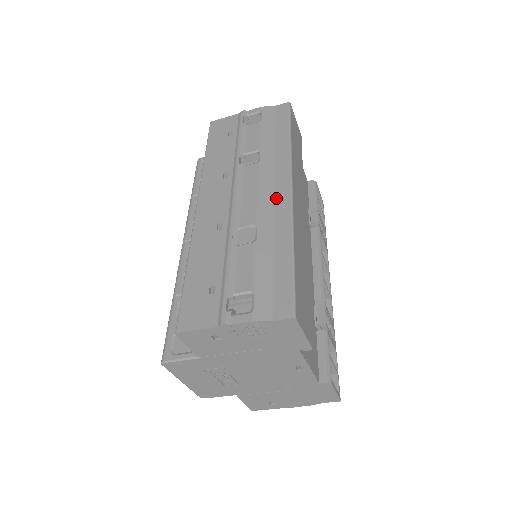
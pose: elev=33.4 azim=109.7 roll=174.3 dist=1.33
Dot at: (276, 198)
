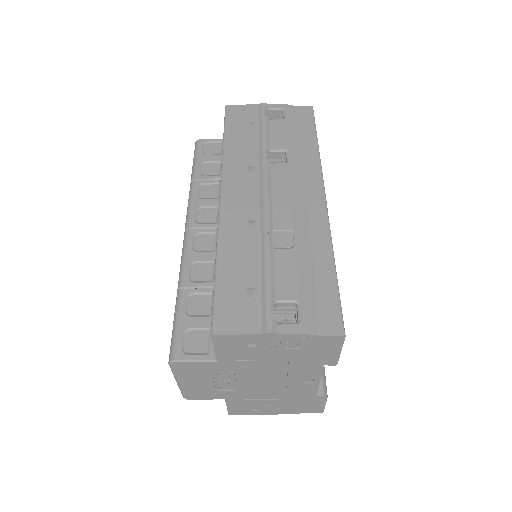
Dot at: (310, 205)
